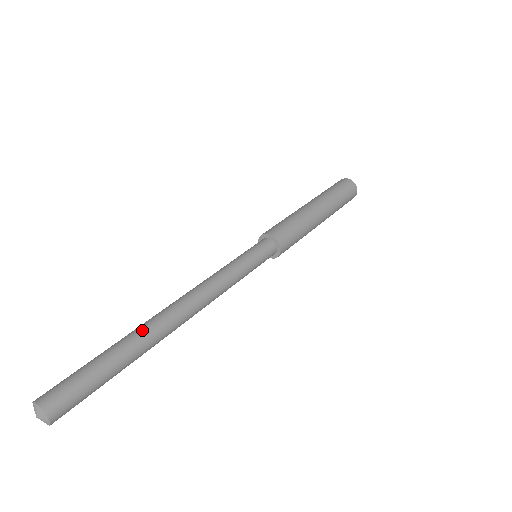
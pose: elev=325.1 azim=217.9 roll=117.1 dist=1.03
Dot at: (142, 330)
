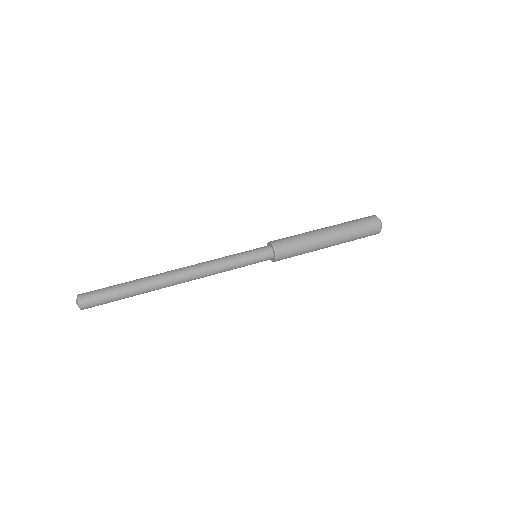
Dot at: (149, 281)
